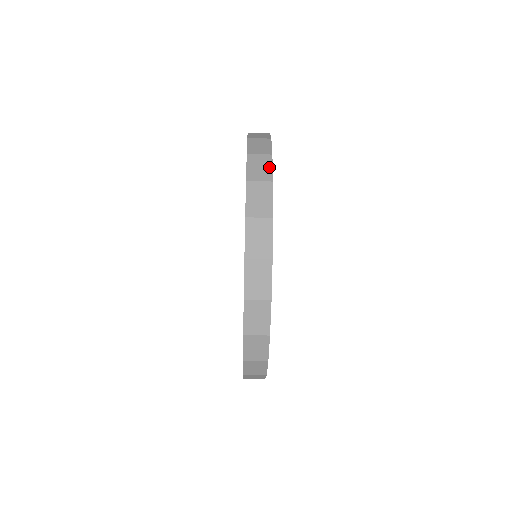
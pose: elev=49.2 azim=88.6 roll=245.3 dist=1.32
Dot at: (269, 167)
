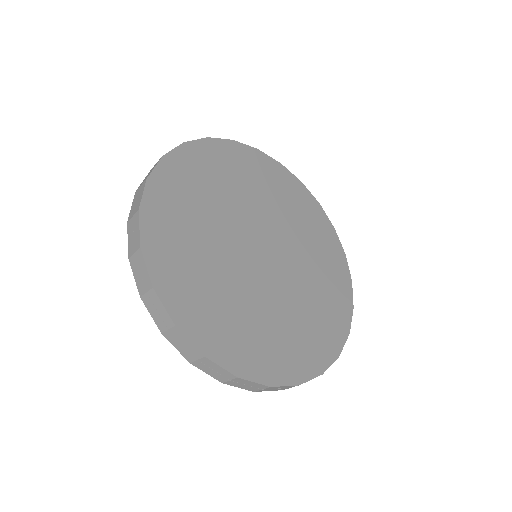
Dot at: (144, 268)
